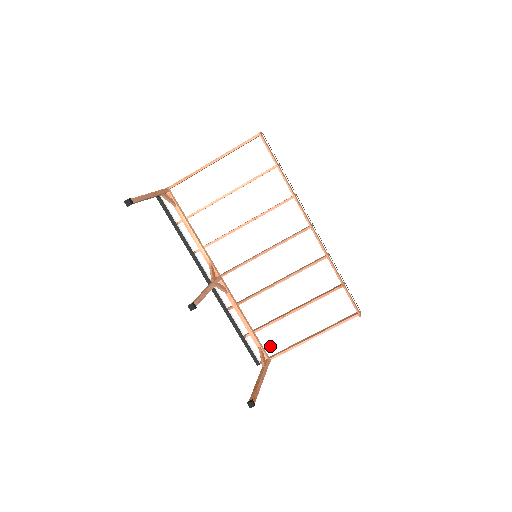
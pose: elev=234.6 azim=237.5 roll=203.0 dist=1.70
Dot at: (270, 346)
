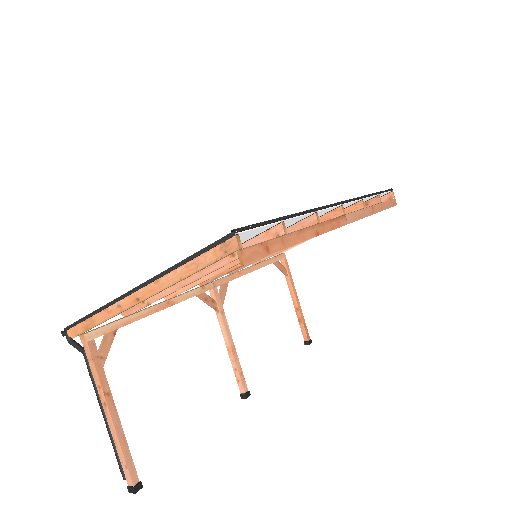
Dot at: occluded
